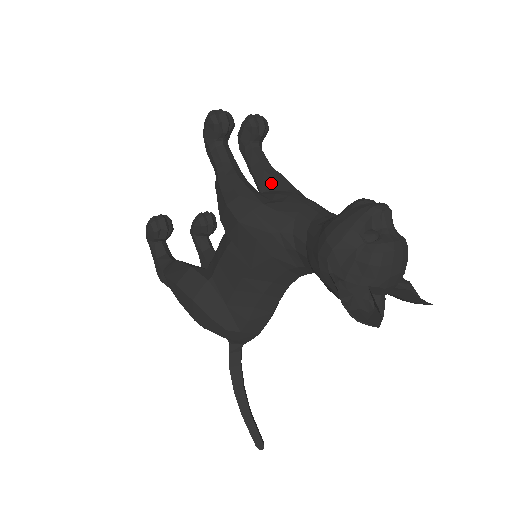
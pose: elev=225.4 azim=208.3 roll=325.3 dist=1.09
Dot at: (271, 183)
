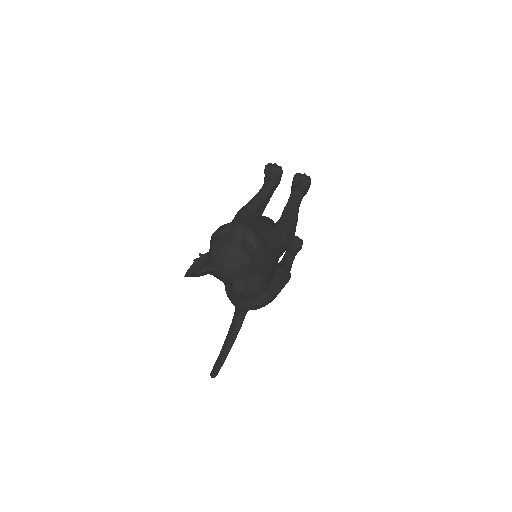
Dot at: occluded
